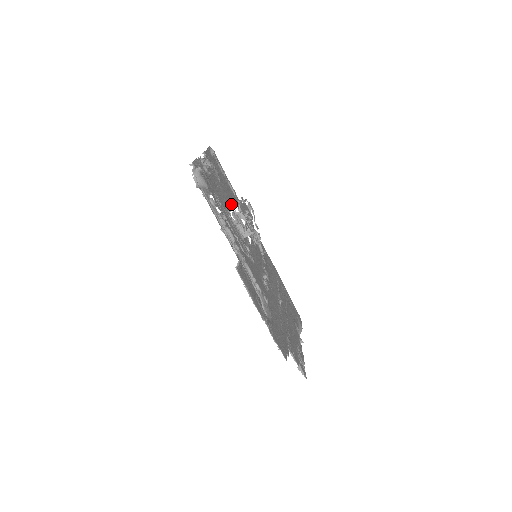
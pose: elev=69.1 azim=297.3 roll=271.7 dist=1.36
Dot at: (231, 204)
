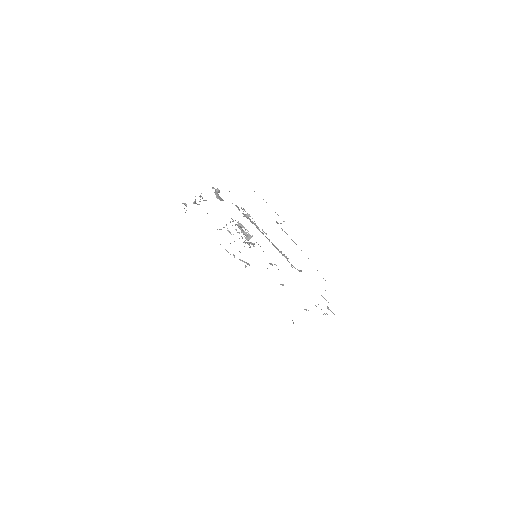
Dot at: (226, 225)
